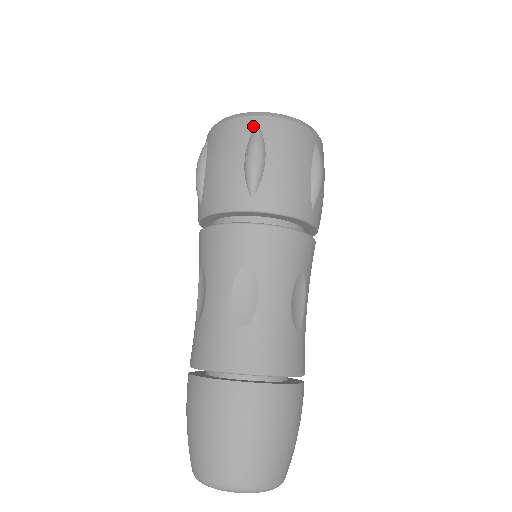
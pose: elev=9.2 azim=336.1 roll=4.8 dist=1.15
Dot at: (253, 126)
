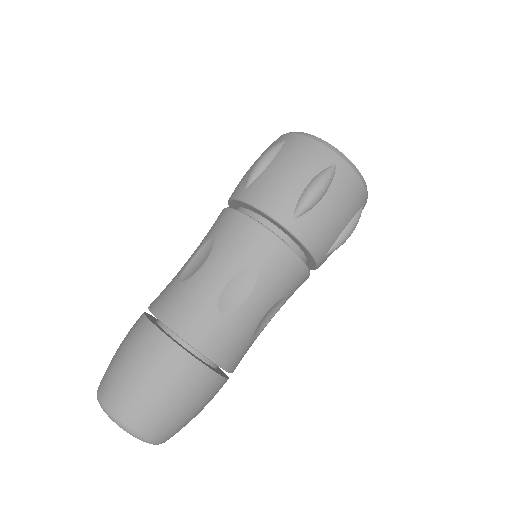
Dot at: (332, 162)
